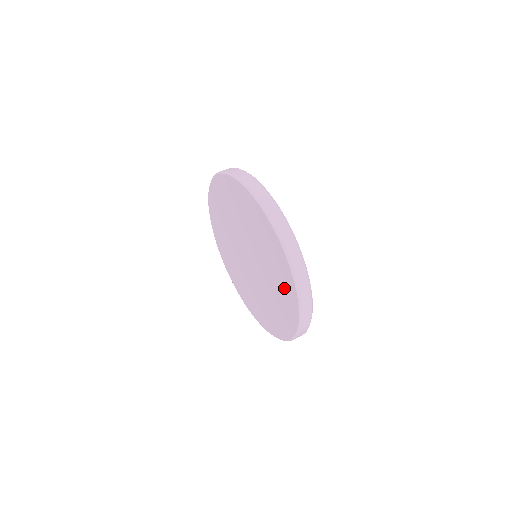
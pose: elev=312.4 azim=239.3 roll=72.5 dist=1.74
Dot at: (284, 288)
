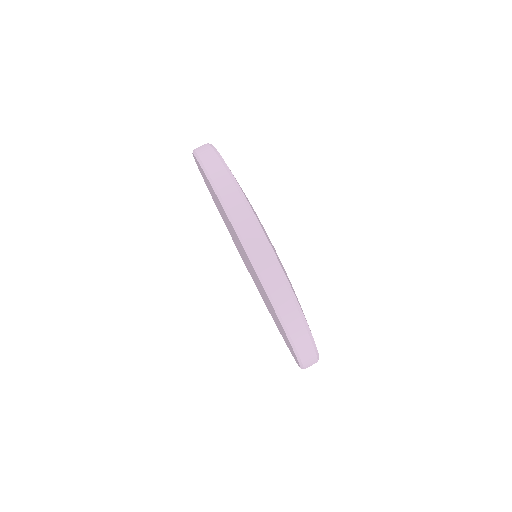
Dot at: (267, 298)
